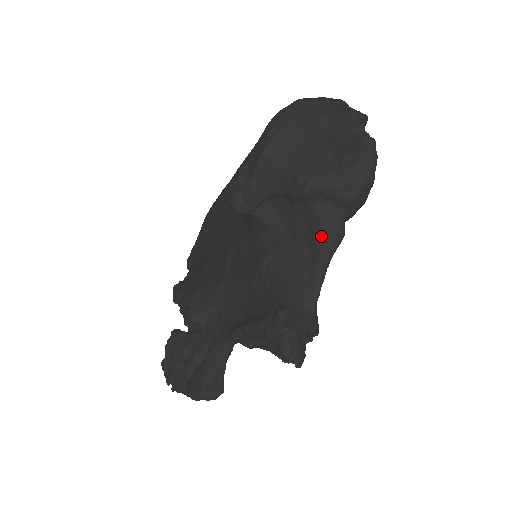
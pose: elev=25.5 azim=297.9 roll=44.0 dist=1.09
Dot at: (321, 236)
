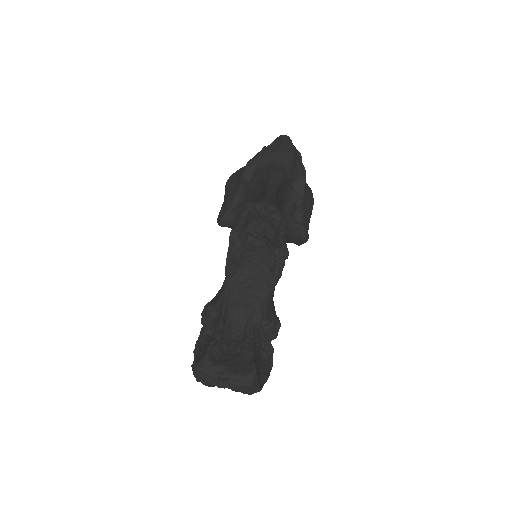
Dot at: (266, 177)
